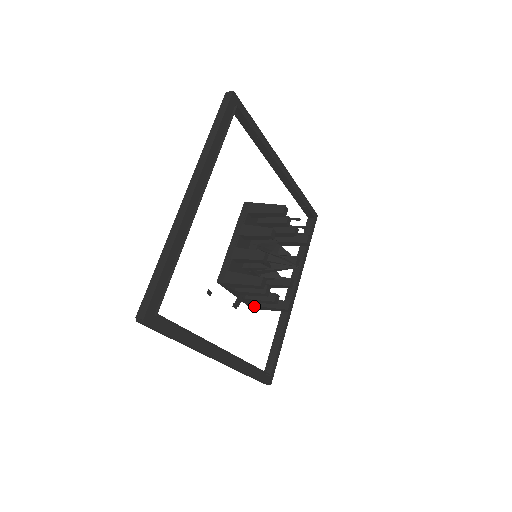
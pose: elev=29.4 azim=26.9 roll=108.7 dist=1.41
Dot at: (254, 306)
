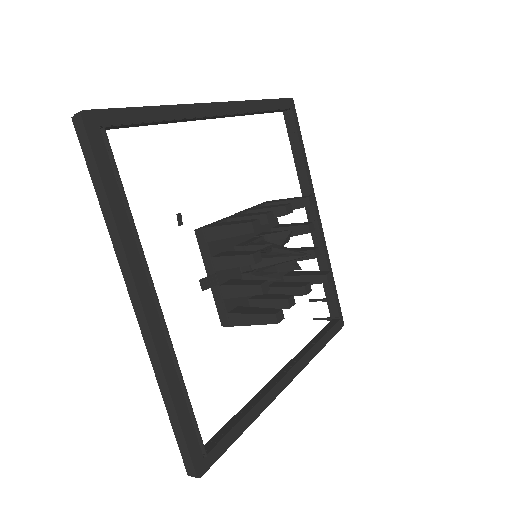
Dot at: (228, 314)
